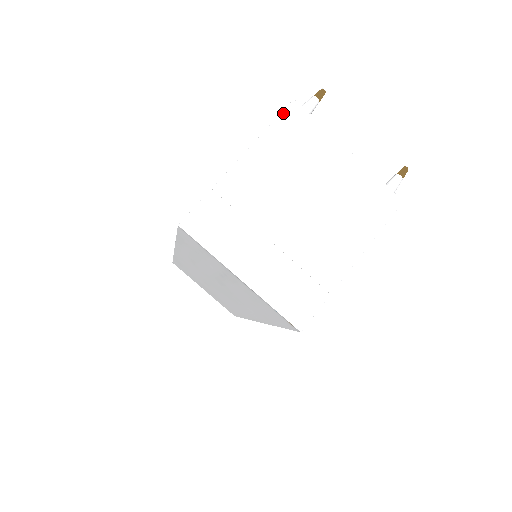
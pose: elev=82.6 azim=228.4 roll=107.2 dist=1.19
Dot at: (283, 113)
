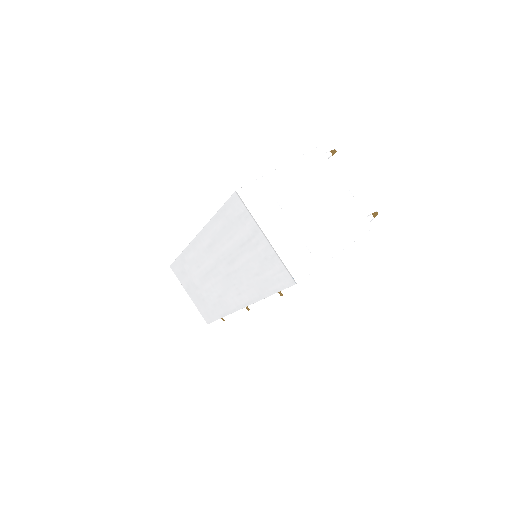
Dot at: (312, 151)
